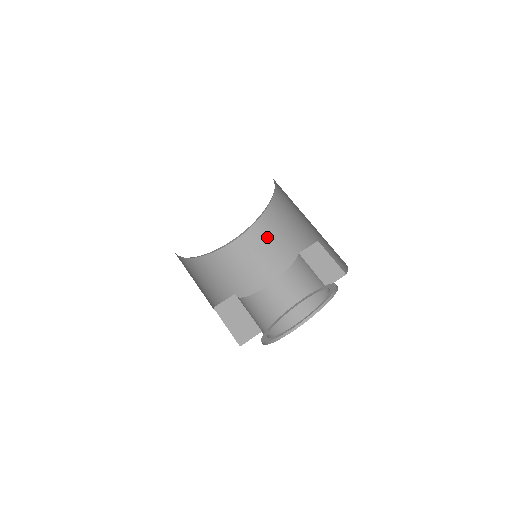
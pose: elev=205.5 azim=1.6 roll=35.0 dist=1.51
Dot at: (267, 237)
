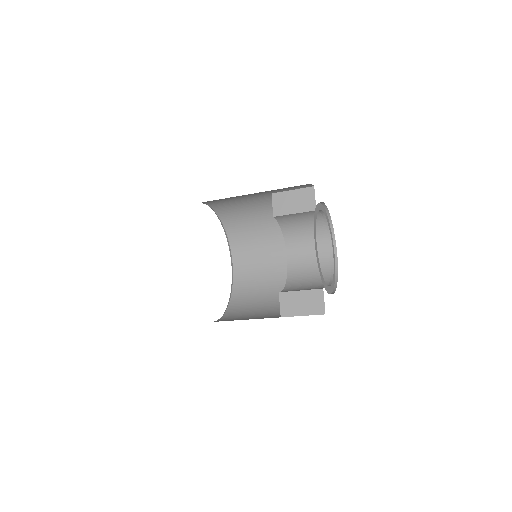
Dot at: (244, 230)
